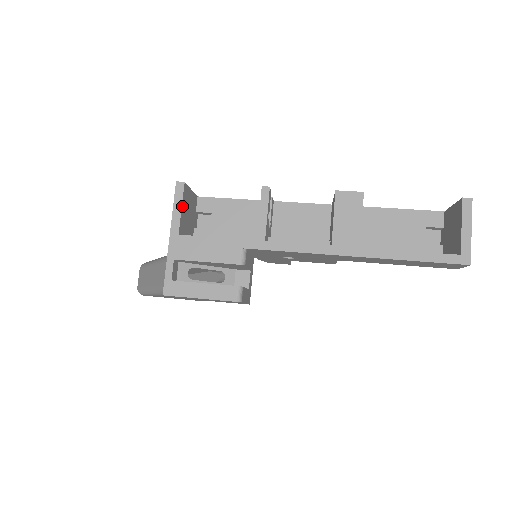
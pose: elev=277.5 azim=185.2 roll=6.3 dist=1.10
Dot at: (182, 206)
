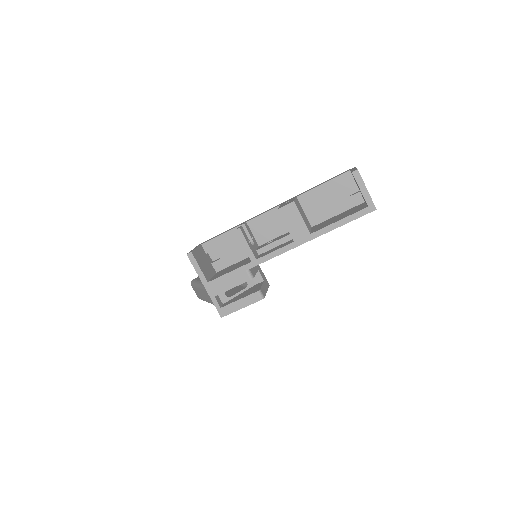
Dot at: (199, 266)
